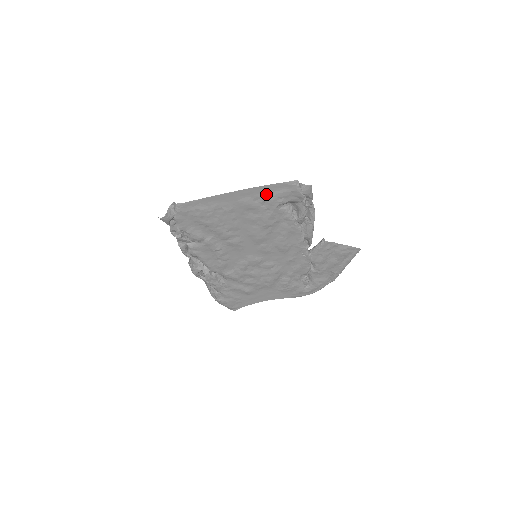
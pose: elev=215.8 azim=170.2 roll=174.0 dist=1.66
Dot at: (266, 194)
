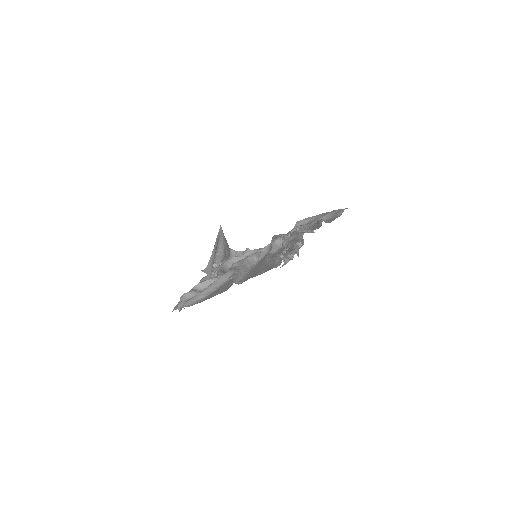
Dot at: occluded
